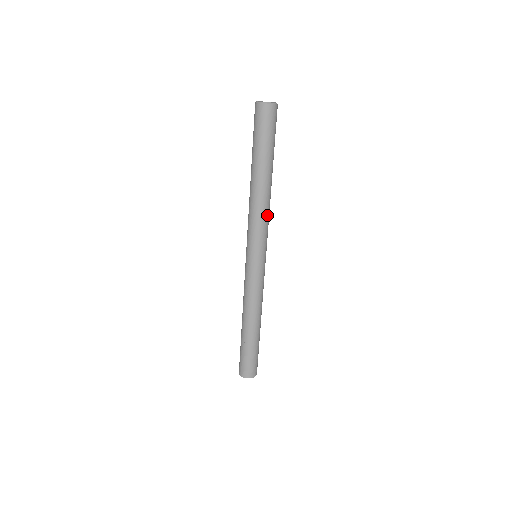
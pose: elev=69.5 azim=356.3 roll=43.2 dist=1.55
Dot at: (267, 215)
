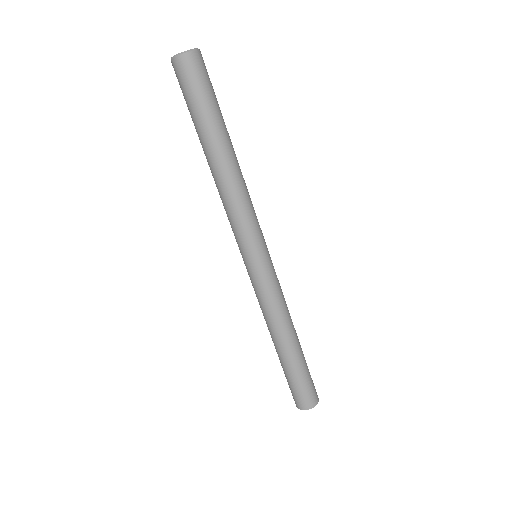
Dot at: (242, 201)
